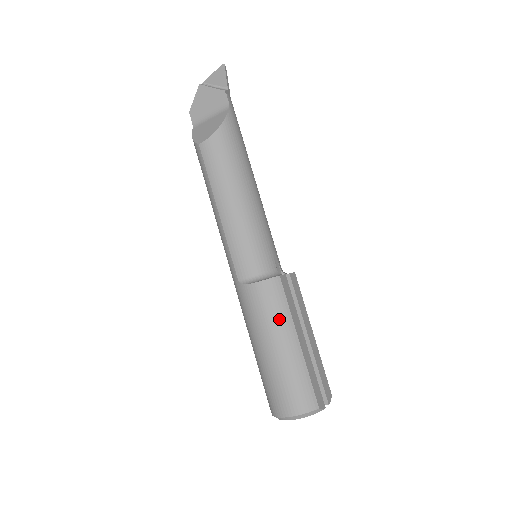
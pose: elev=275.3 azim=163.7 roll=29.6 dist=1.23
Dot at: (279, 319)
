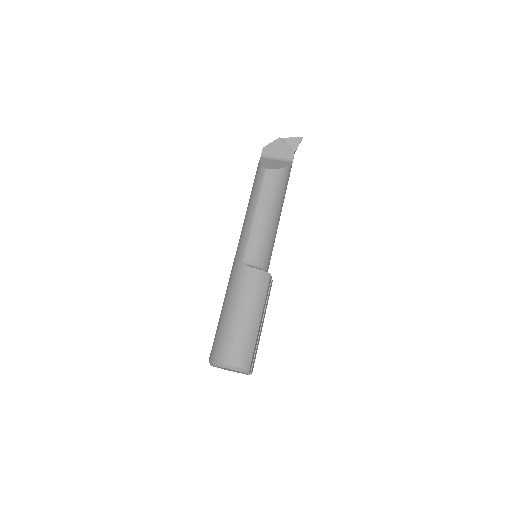
Dot at: (257, 299)
